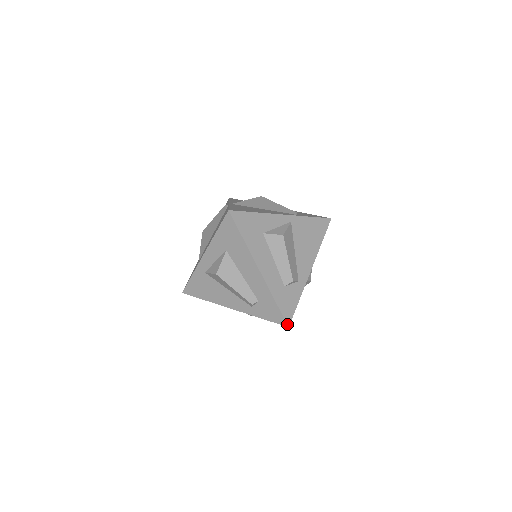
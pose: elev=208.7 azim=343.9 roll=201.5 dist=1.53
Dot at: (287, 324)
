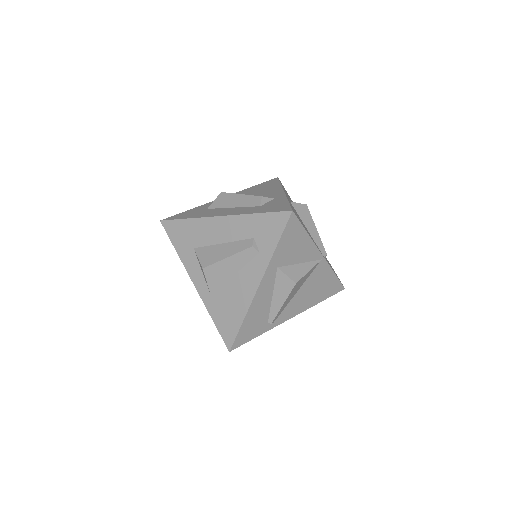
Dot at: (288, 211)
